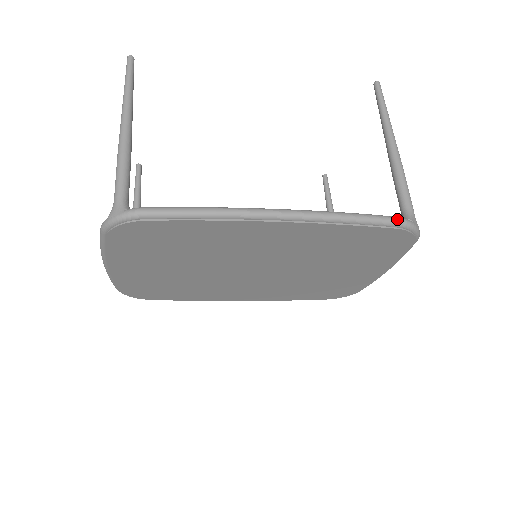
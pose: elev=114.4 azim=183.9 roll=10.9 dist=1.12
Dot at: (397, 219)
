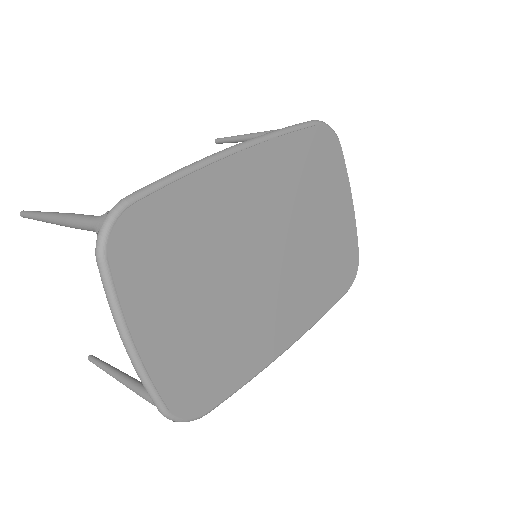
Dot at: (310, 121)
